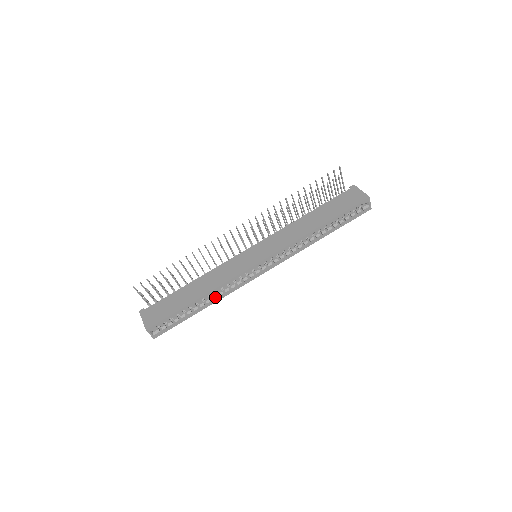
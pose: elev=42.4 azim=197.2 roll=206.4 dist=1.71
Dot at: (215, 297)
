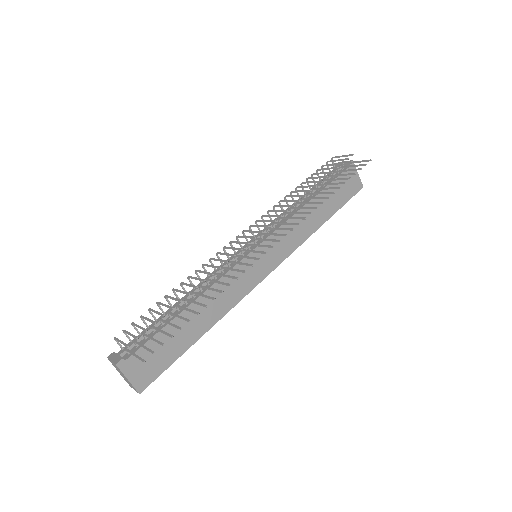
Dot at: occluded
